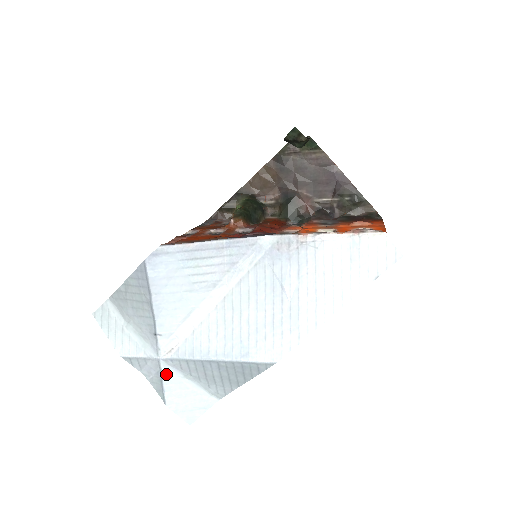
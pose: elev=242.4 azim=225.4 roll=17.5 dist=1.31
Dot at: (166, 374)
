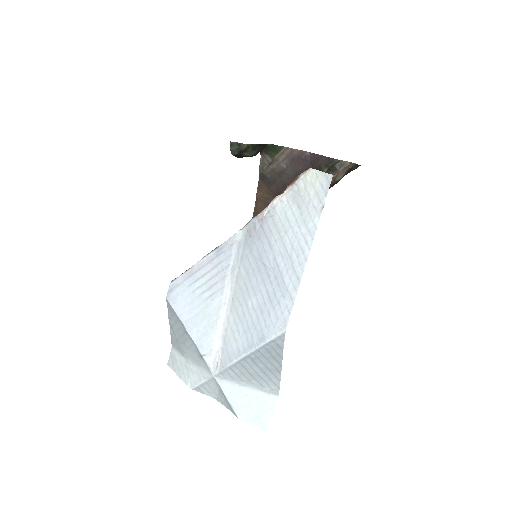
Dot at: (225, 389)
